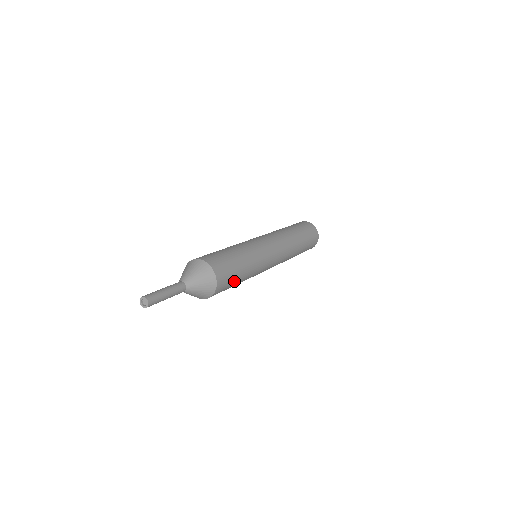
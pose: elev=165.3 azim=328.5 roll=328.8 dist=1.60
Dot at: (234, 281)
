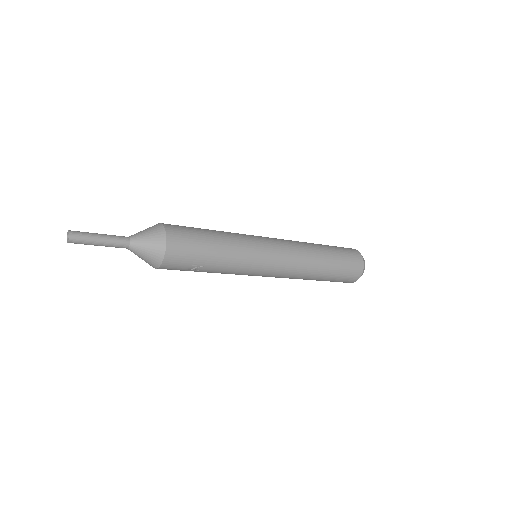
Dot at: (199, 236)
